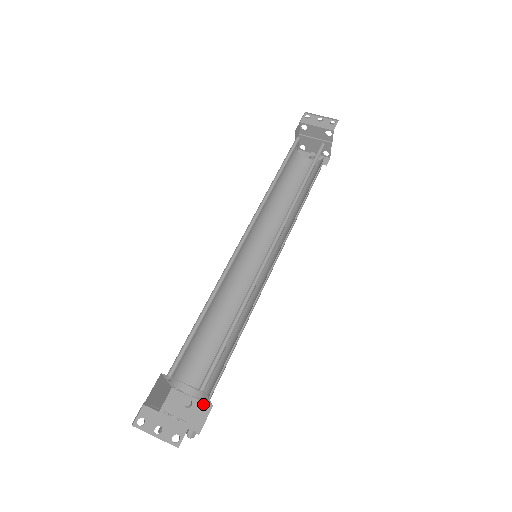
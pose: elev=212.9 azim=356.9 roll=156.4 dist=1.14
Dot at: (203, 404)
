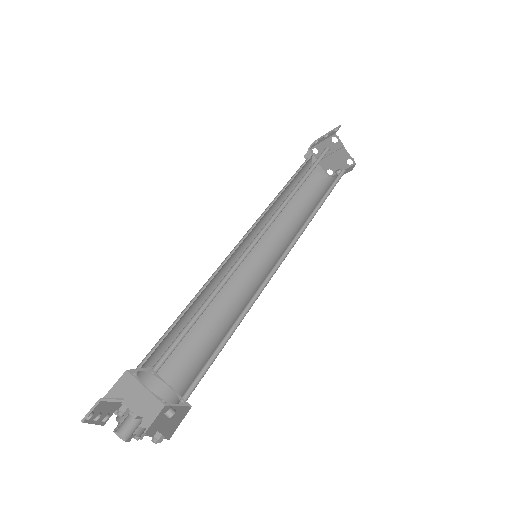
Dot at: (184, 408)
